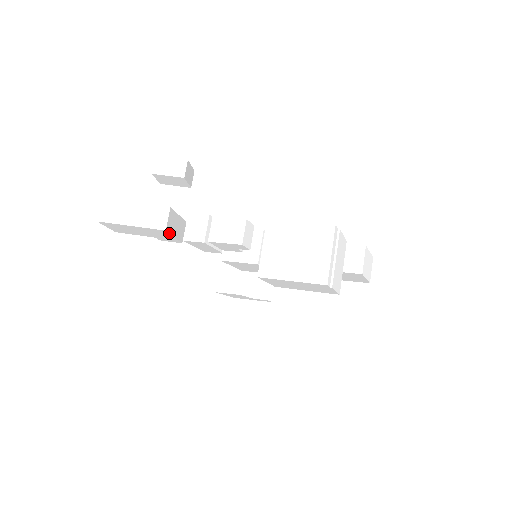
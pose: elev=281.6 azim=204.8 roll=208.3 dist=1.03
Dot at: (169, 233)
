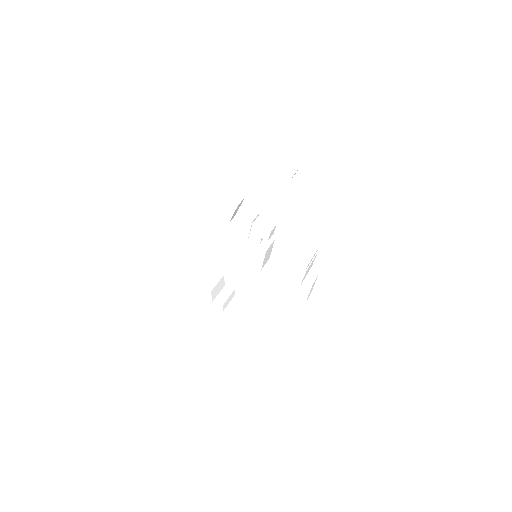
Dot at: (236, 208)
